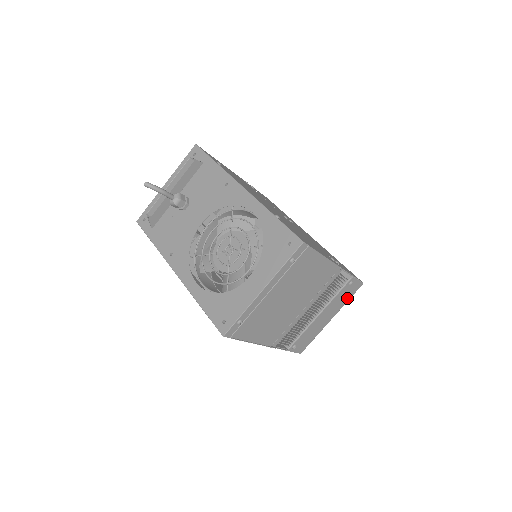
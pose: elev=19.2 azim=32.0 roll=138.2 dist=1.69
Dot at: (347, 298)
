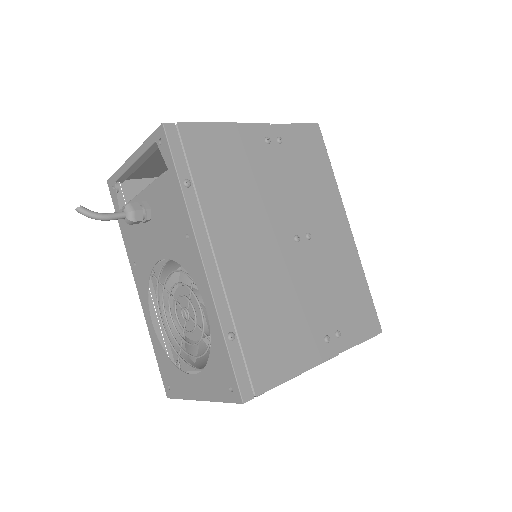
Dot at: occluded
